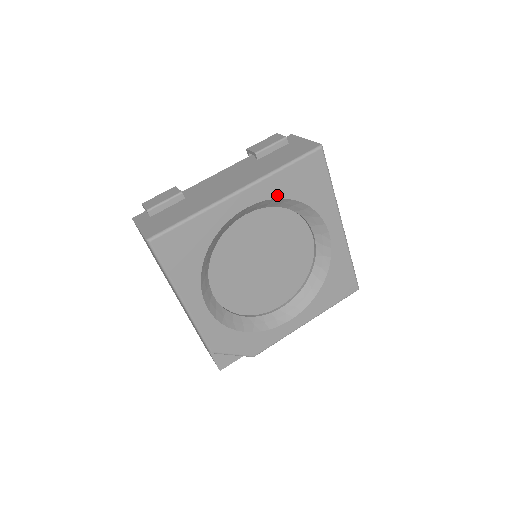
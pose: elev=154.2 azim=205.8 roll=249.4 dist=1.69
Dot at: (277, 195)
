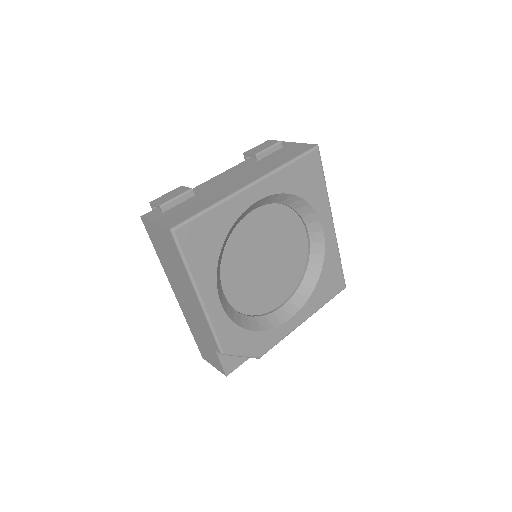
Dot at: (283, 190)
